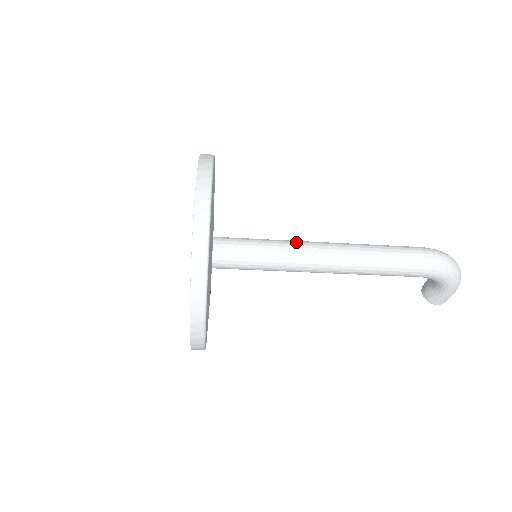
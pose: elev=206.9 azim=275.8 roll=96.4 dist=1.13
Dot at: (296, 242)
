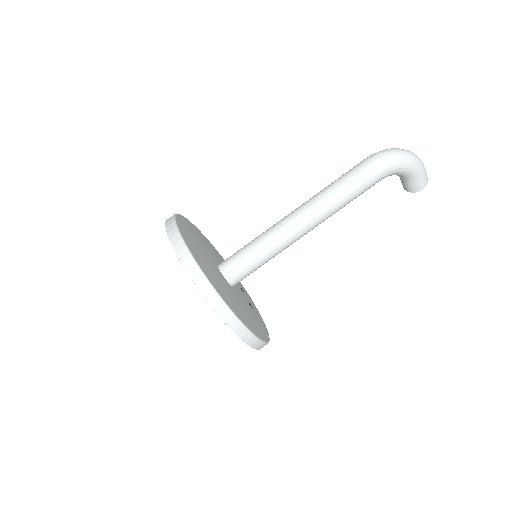
Dot at: (273, 225)
